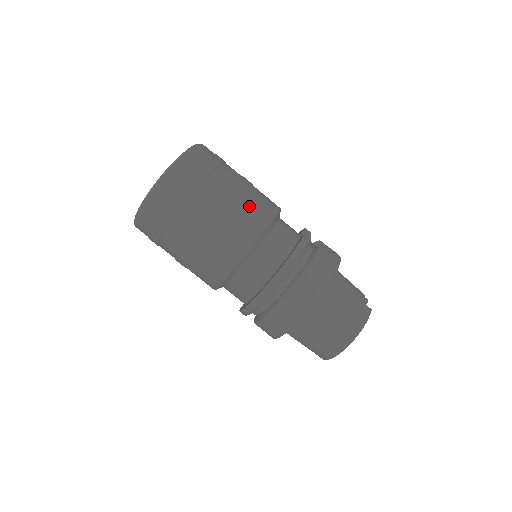
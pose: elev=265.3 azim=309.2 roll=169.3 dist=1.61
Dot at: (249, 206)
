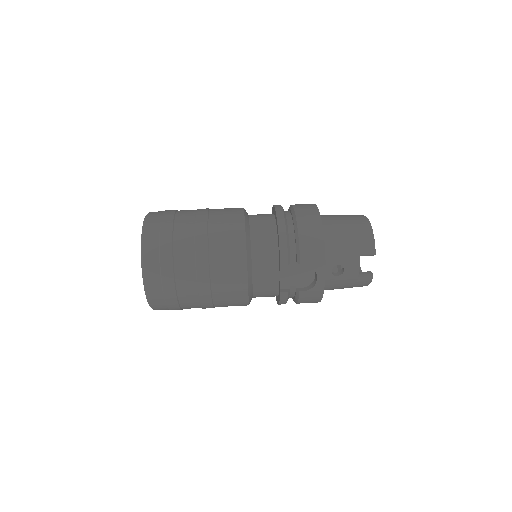
Dot at: occluded
